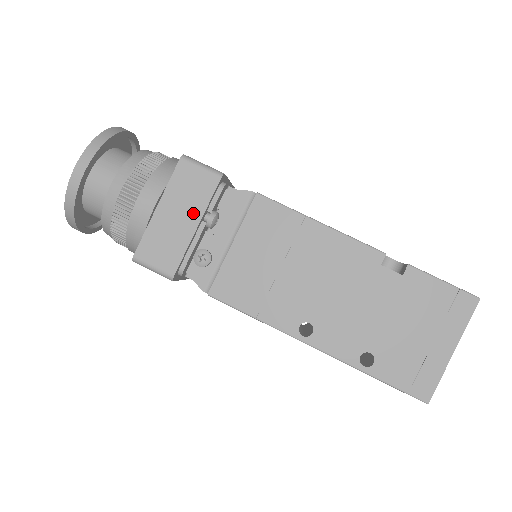
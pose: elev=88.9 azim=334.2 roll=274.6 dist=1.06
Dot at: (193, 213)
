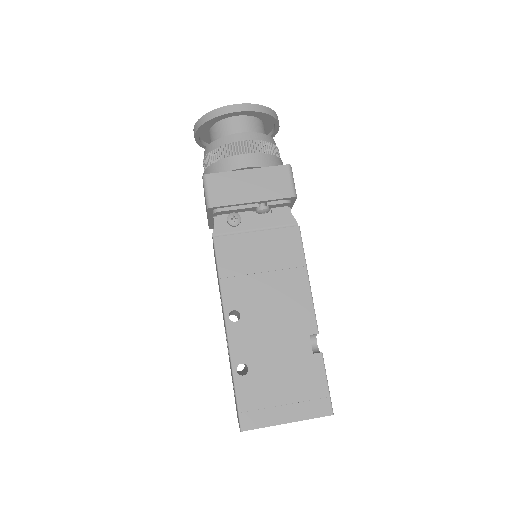
Dot at: (260, 194)
